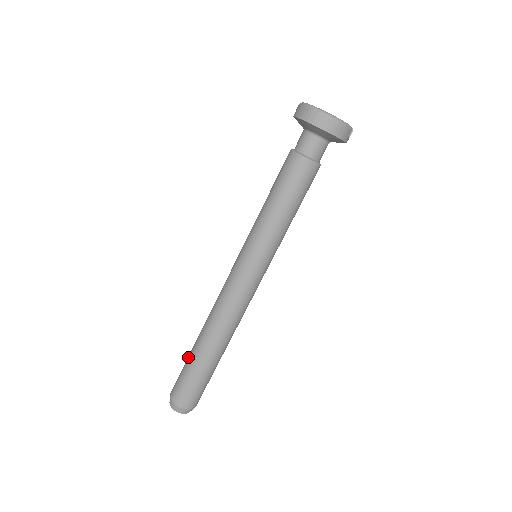
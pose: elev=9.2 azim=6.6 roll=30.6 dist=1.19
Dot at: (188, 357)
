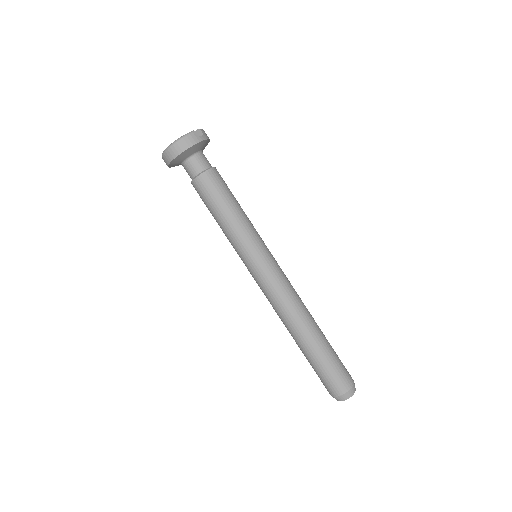
Dot at: (306, 358)
